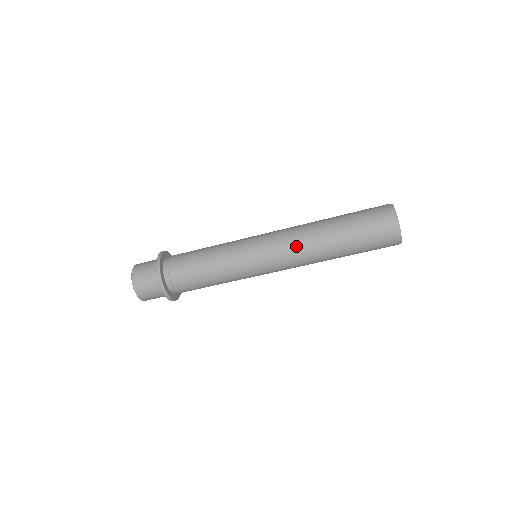
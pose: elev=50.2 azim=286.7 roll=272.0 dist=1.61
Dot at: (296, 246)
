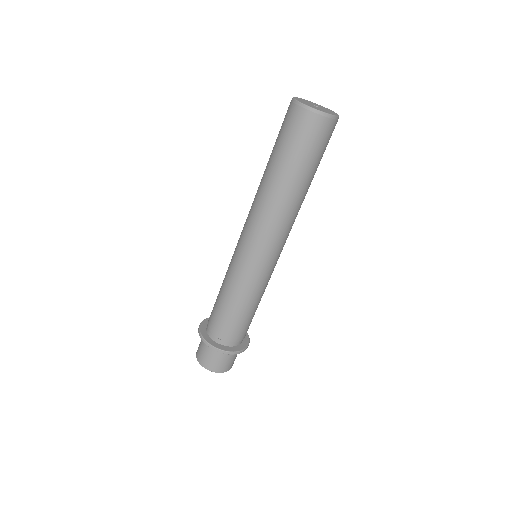
Dot at: (251, 209)
